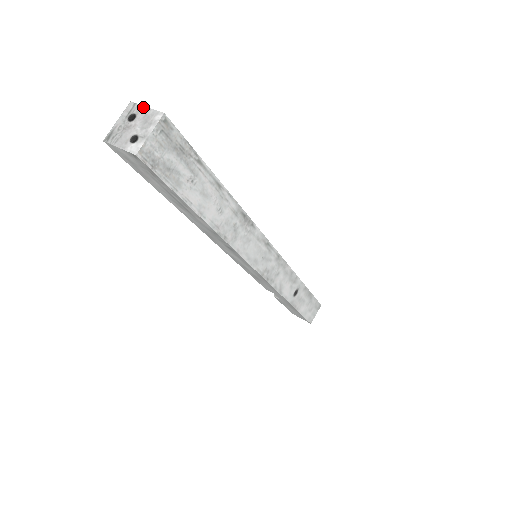
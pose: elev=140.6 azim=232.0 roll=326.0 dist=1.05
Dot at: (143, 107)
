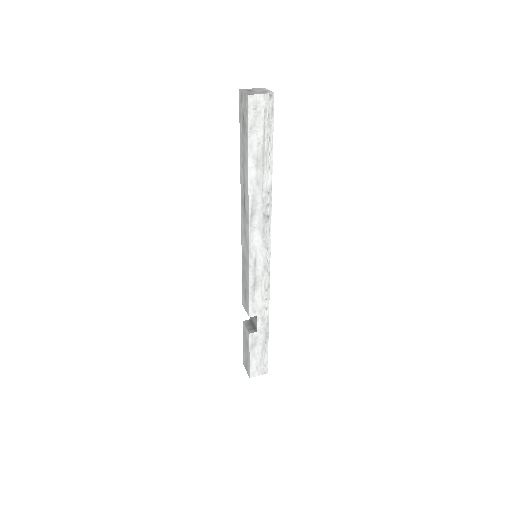
Dot at: (250, 89)
